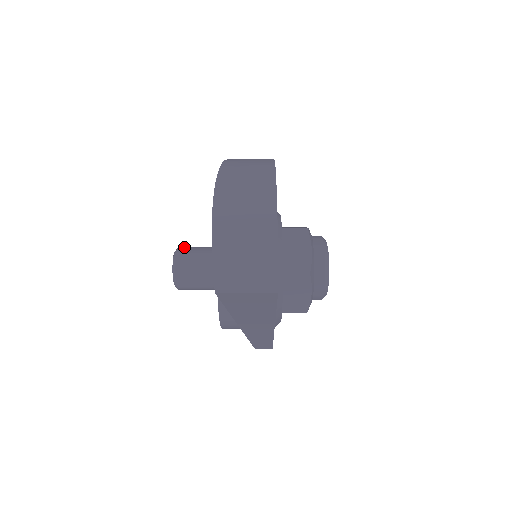
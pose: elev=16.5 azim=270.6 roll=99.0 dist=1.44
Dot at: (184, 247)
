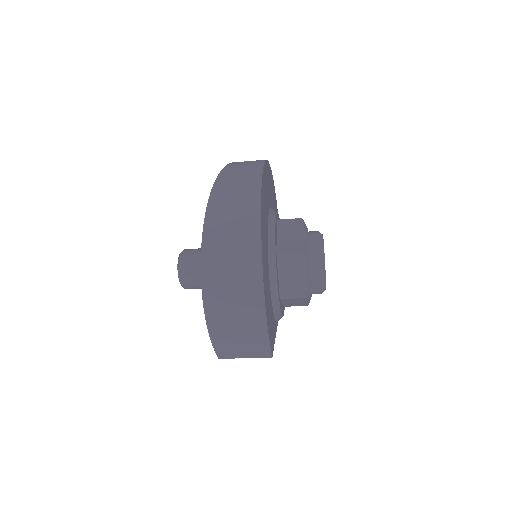
Dot at: (185, 256)
